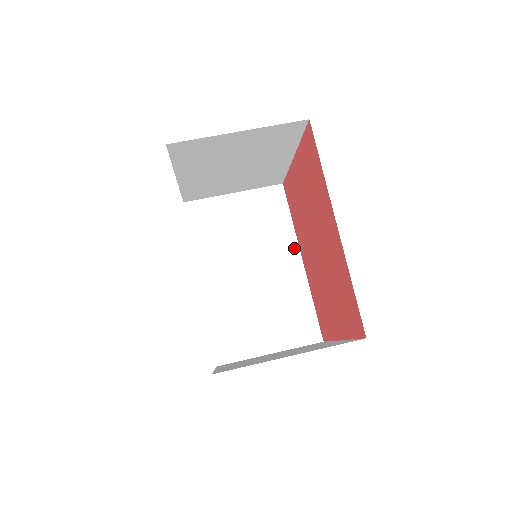
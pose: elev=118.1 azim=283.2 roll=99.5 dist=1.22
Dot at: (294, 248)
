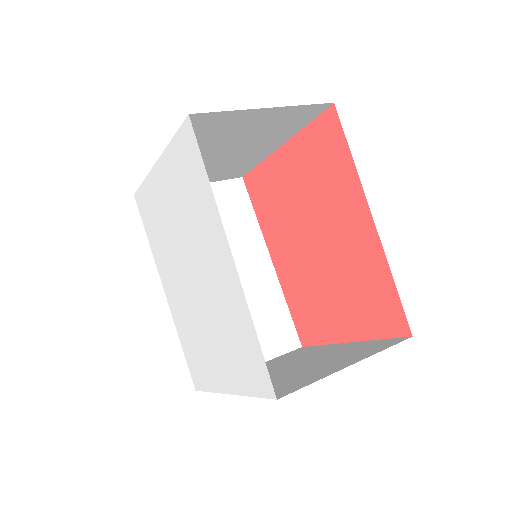
Dot at: (262, 248)
